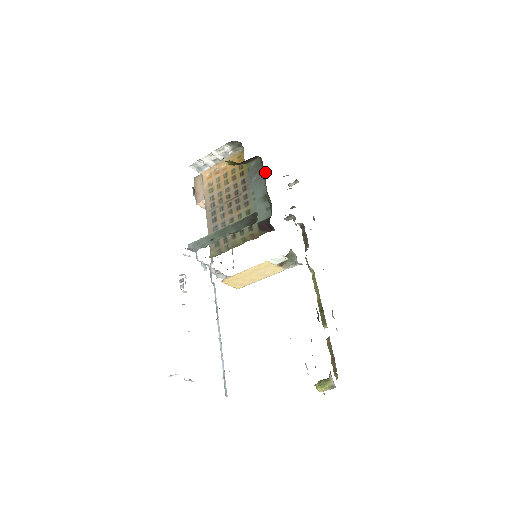
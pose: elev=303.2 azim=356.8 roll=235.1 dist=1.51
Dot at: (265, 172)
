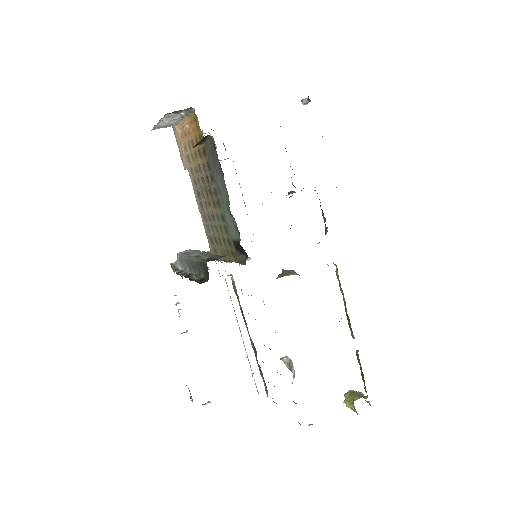
Dot at: (220, 168)
